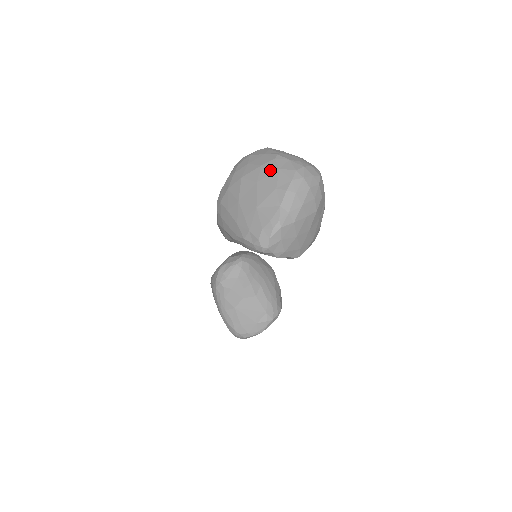
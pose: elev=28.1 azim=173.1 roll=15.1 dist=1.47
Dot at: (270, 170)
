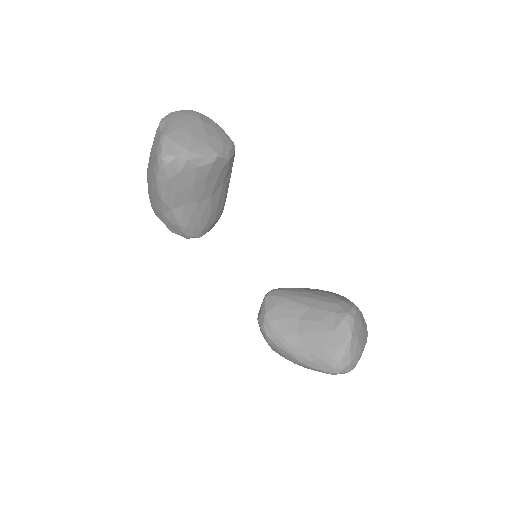
Dot at: occluded
